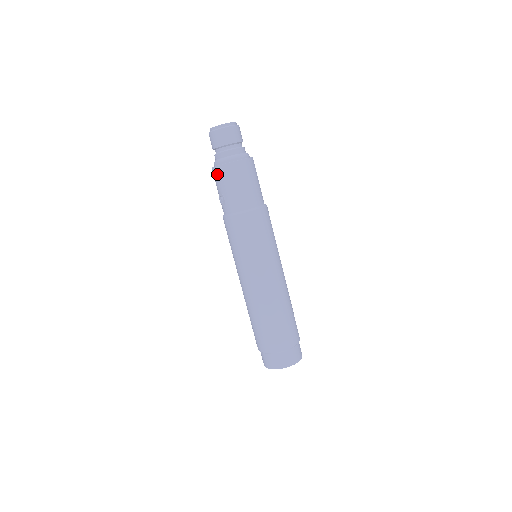
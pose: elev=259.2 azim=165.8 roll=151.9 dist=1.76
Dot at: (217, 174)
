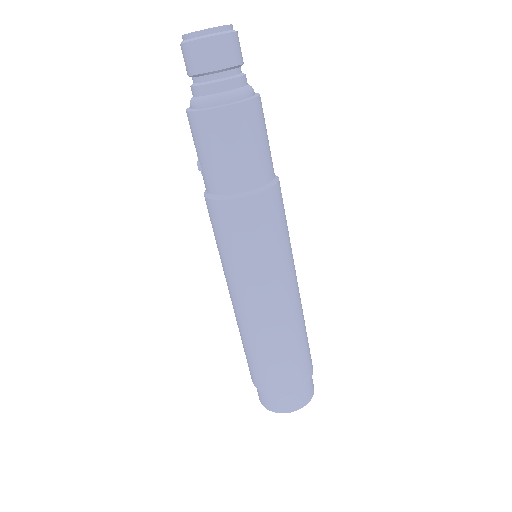
Dot at: (189, 124)
